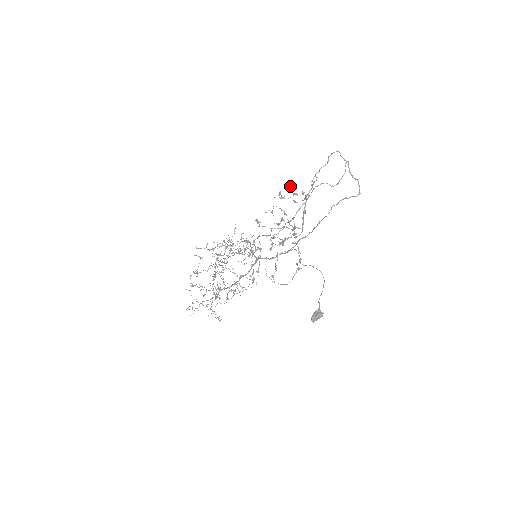
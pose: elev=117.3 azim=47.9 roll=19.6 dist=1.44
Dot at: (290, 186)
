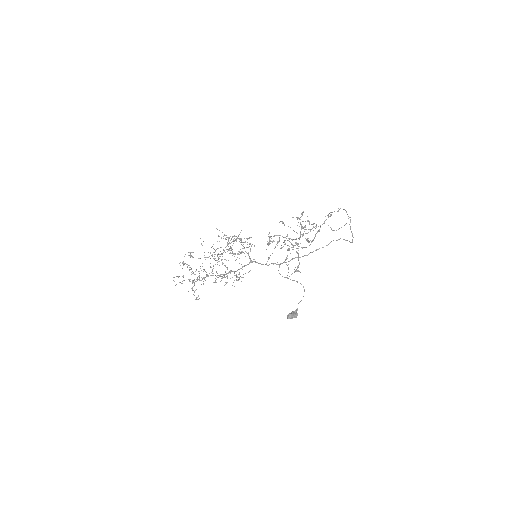
Dot at: occluded
